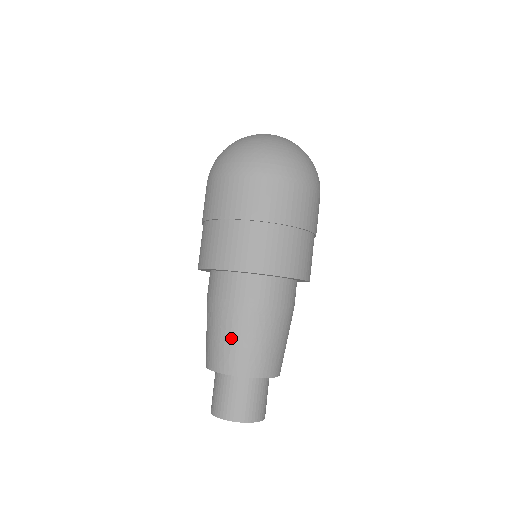
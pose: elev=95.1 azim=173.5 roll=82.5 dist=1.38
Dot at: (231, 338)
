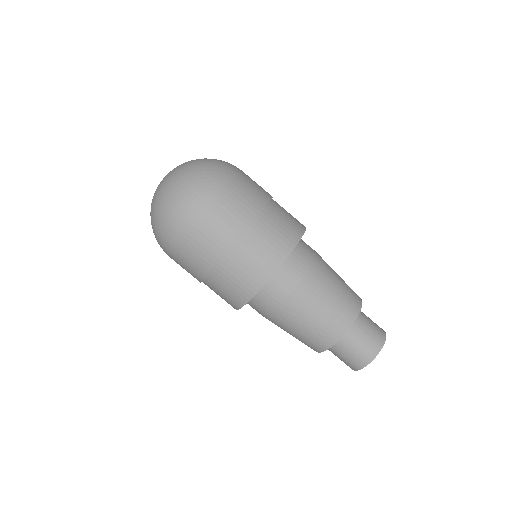
Dot at: (294, 335)
